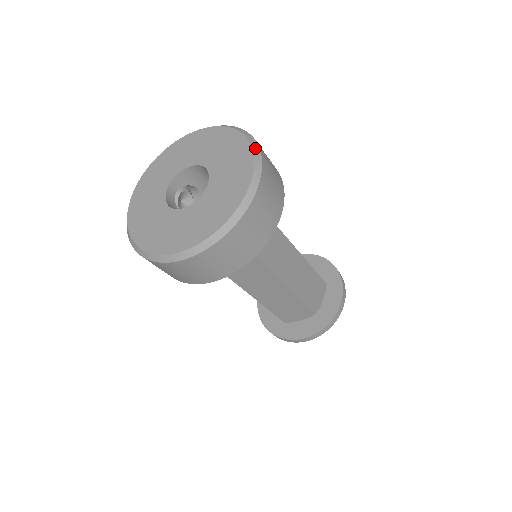
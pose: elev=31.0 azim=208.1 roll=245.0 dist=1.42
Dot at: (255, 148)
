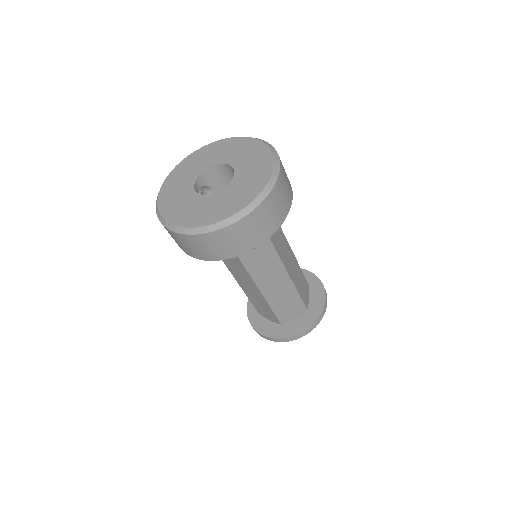
Dot at: (266, 143)
